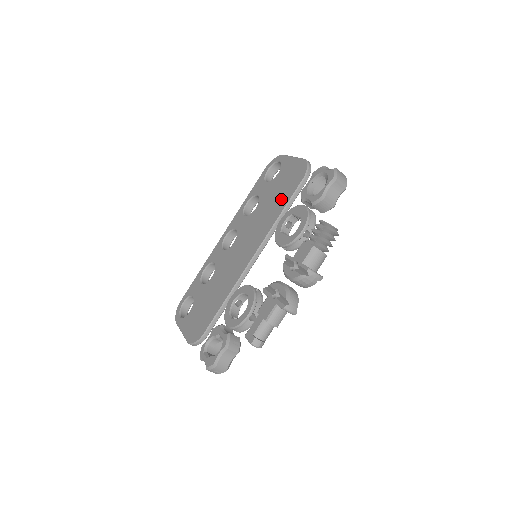
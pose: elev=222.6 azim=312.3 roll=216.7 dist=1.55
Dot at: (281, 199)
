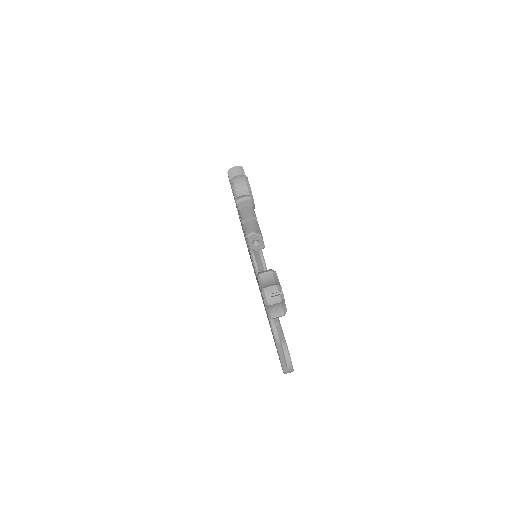
Dot at: occluded
